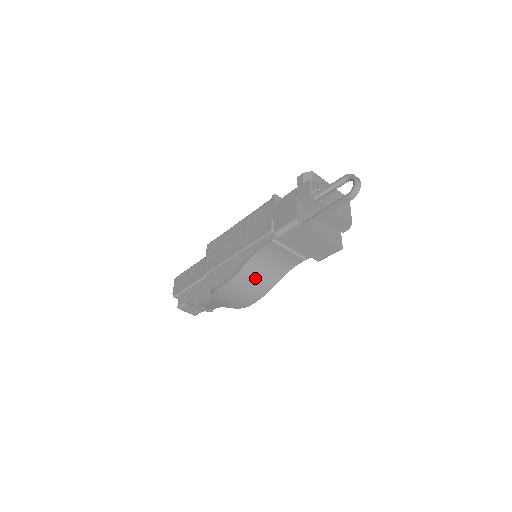
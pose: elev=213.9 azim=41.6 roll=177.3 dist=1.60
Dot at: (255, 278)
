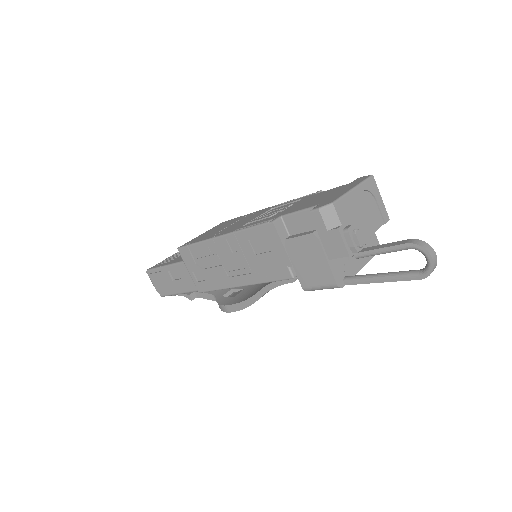
Dot at: occluded
